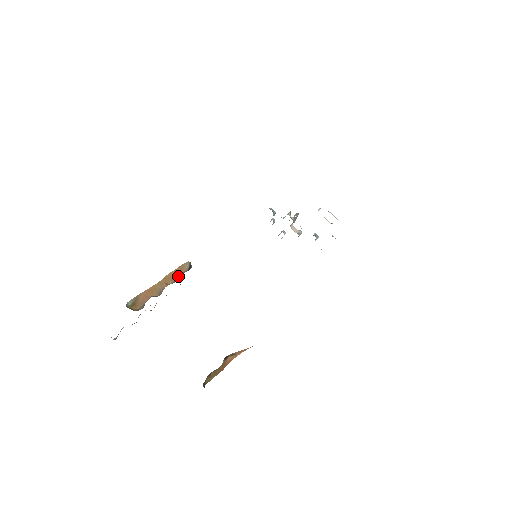
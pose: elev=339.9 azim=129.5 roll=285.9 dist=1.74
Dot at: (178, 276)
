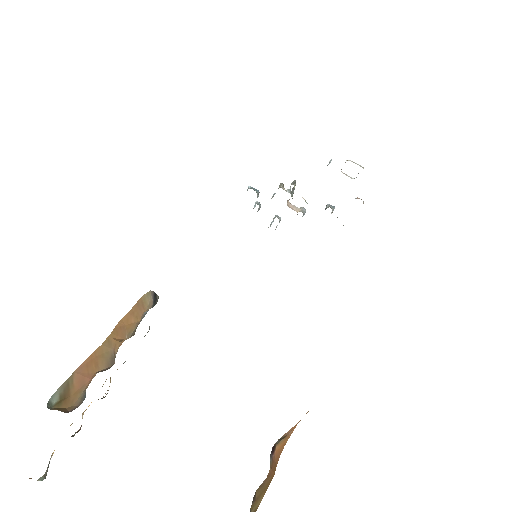
Dot at: (138, 321)
